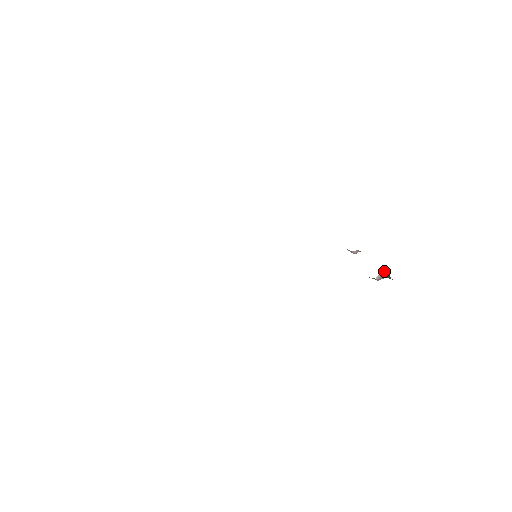
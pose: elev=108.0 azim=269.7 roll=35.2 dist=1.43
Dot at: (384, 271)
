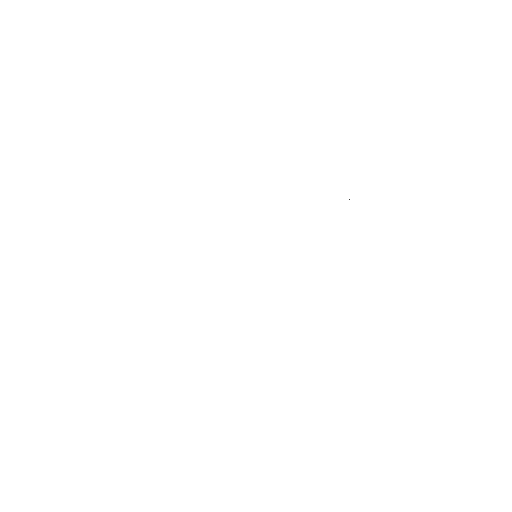
Dot at: occluded
